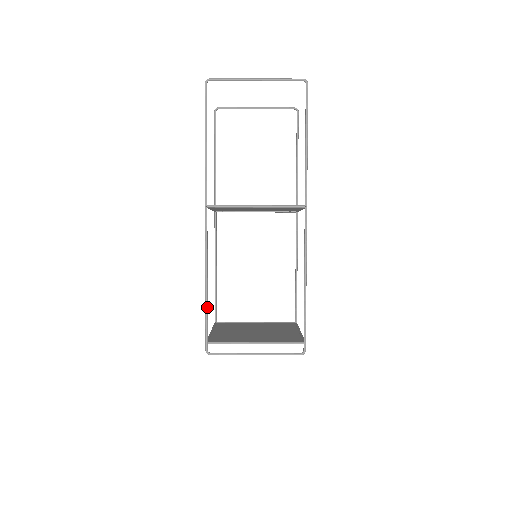
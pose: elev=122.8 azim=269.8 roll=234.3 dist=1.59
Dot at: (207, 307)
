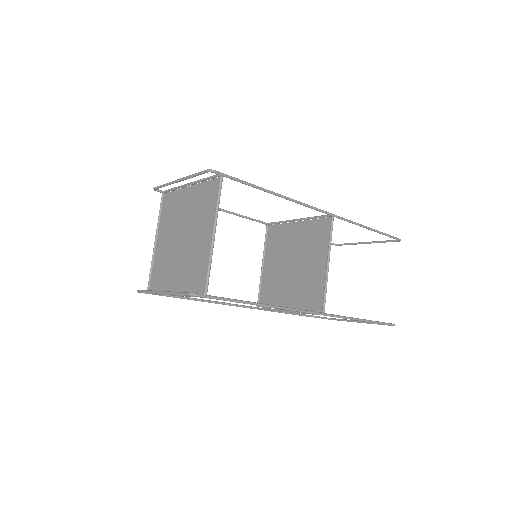
Dot at: occluded
